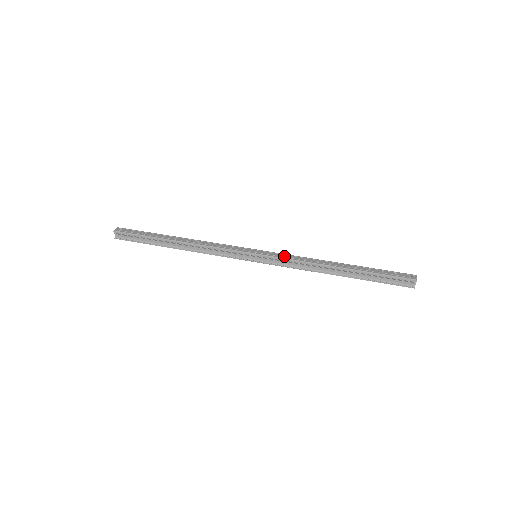
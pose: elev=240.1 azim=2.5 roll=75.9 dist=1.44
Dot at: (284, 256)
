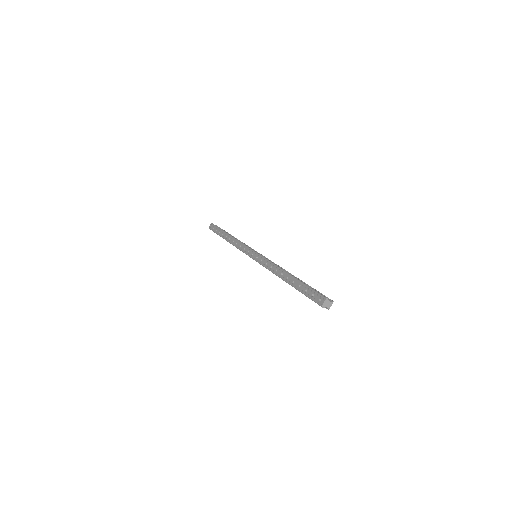
Dot at: (262, 262)
